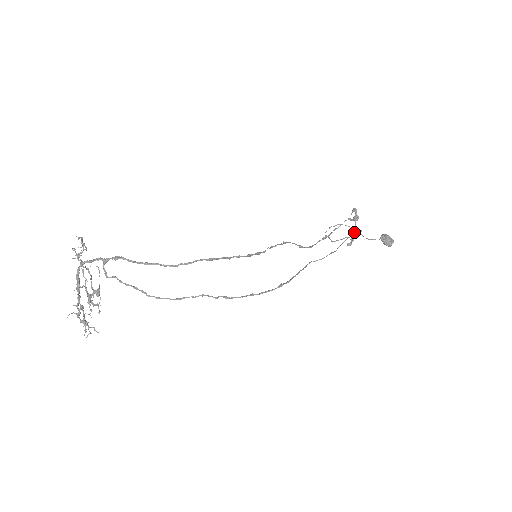
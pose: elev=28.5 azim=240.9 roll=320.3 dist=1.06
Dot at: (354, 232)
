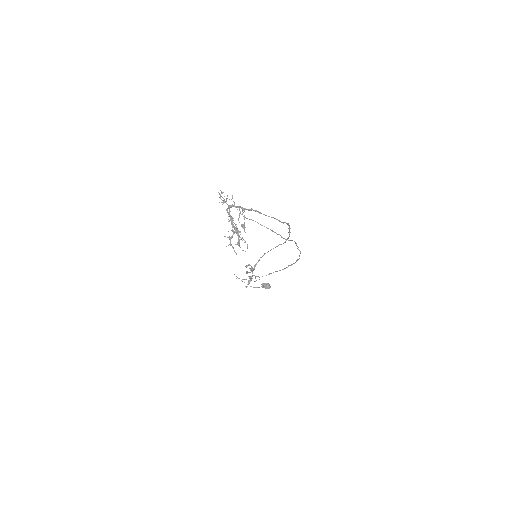
Dot at: occluded
